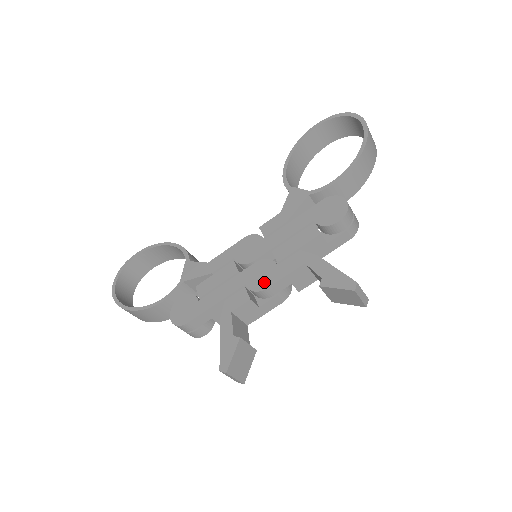
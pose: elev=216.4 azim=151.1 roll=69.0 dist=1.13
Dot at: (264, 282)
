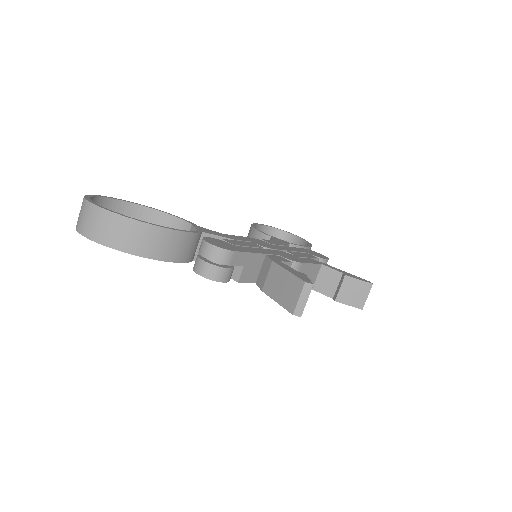
Dot at: (296, 259)
